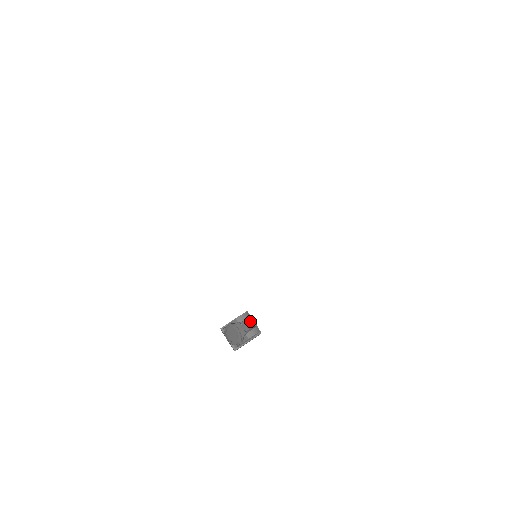
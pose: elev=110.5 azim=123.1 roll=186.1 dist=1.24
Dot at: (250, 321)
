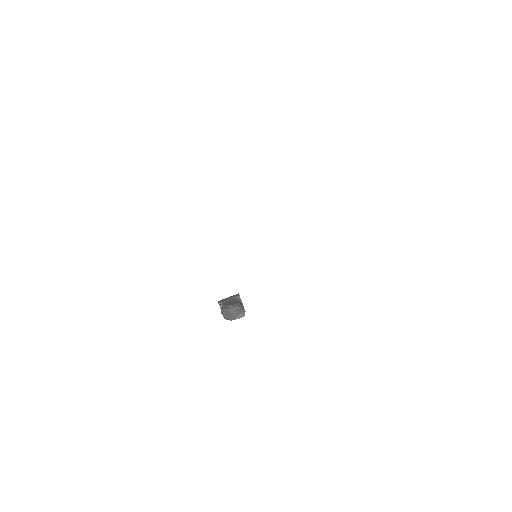
Dot at: (241, 308)
